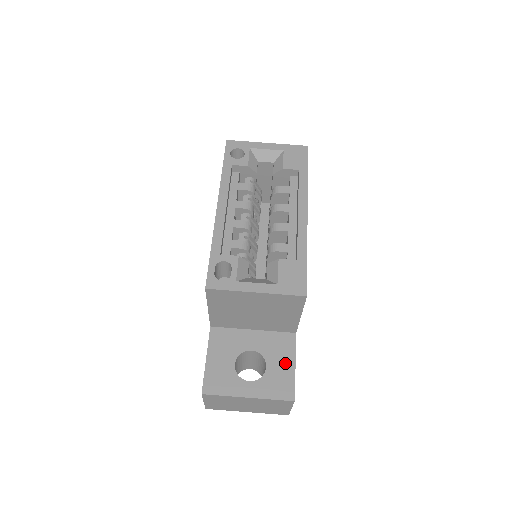
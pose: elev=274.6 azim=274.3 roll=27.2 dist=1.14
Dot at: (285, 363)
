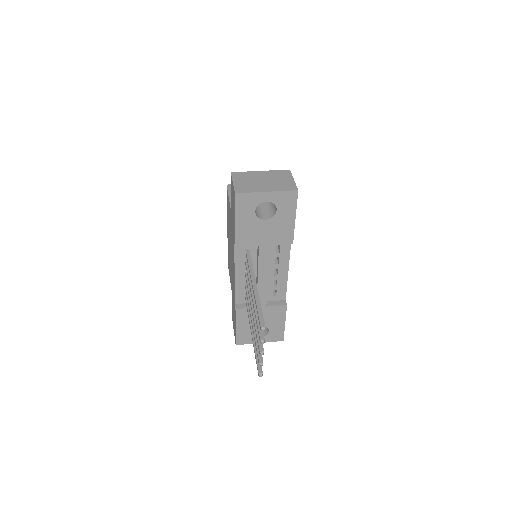
Dot at: occluded
